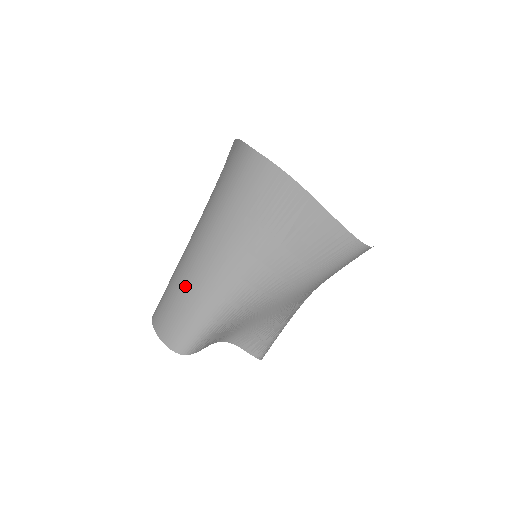
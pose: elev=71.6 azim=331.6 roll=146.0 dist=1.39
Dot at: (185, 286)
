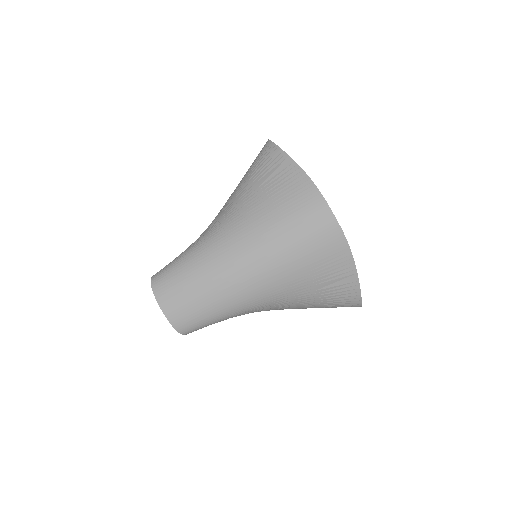
Dot at: (215, 289)
